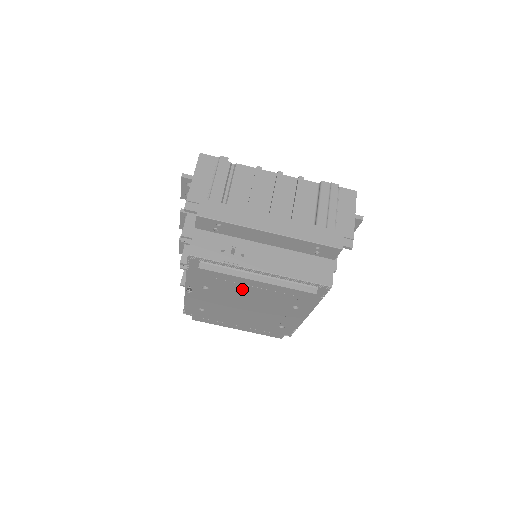
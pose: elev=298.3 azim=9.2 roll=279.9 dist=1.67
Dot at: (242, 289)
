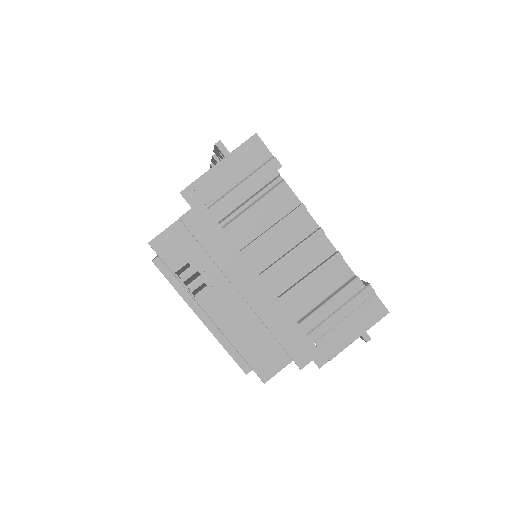
Dot at: occluded
